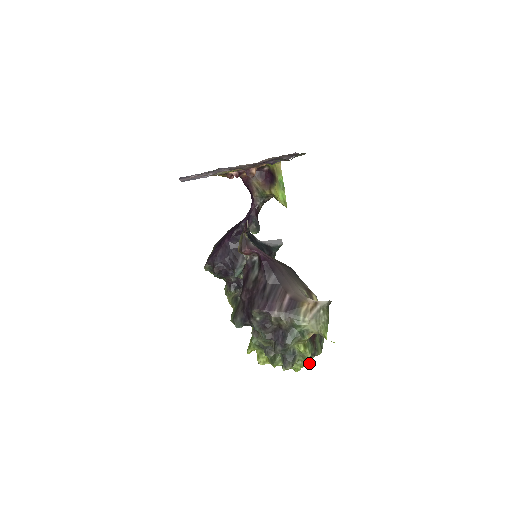
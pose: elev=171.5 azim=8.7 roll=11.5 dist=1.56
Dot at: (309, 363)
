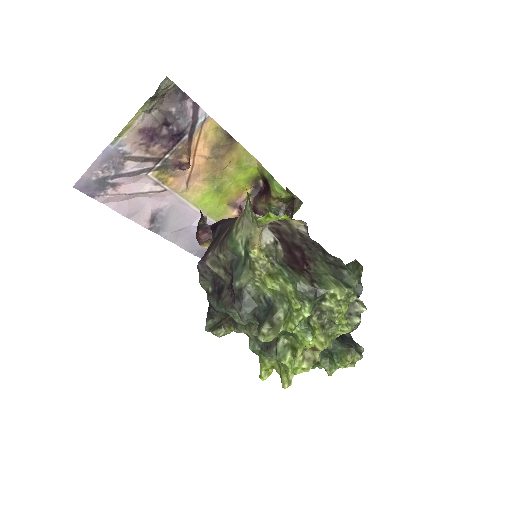
Dot at: (297, 303)
